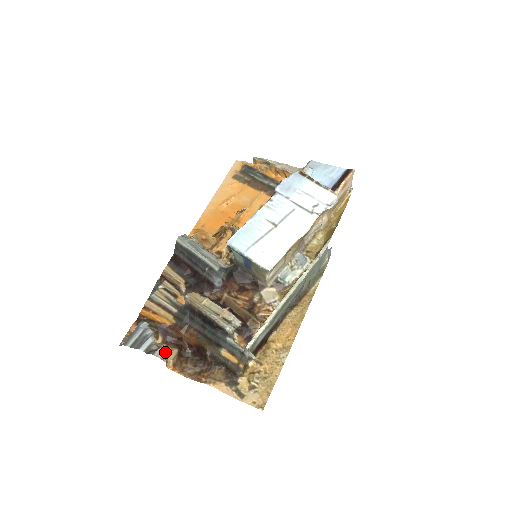
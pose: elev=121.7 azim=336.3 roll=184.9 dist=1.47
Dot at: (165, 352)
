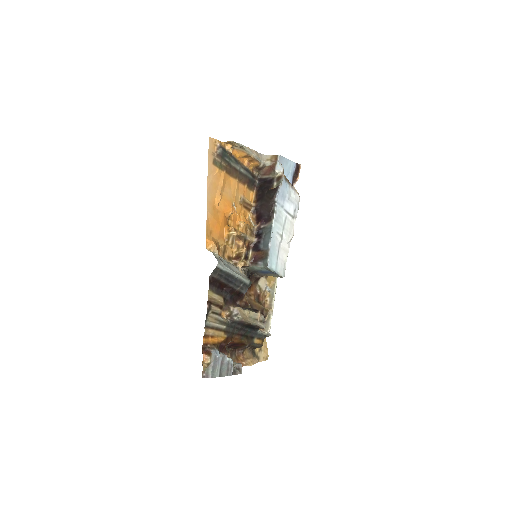
Dot at: occluded
